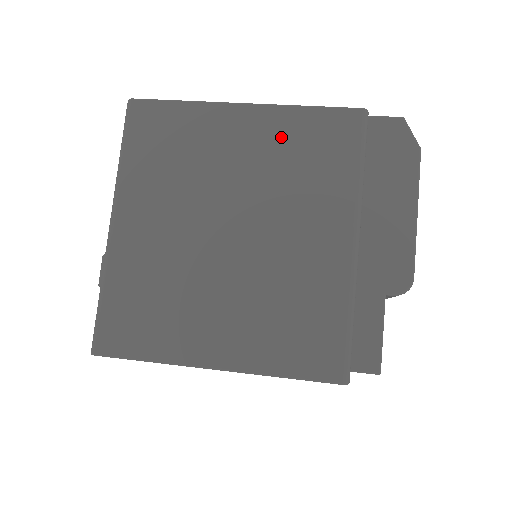
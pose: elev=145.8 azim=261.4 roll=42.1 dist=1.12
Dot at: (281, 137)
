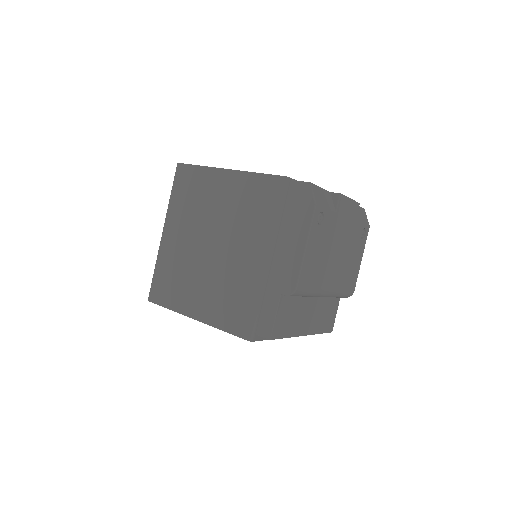
Dot at: (241, 192)
